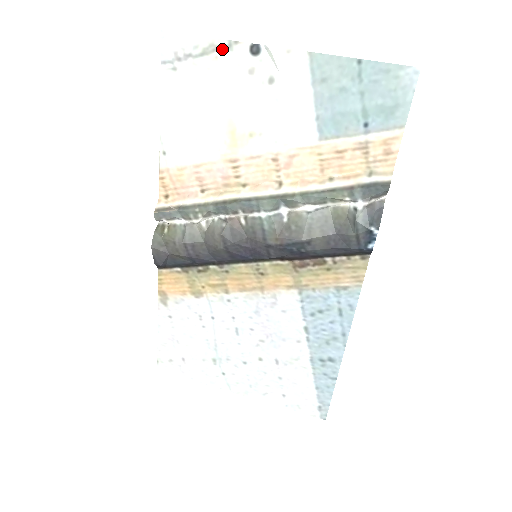
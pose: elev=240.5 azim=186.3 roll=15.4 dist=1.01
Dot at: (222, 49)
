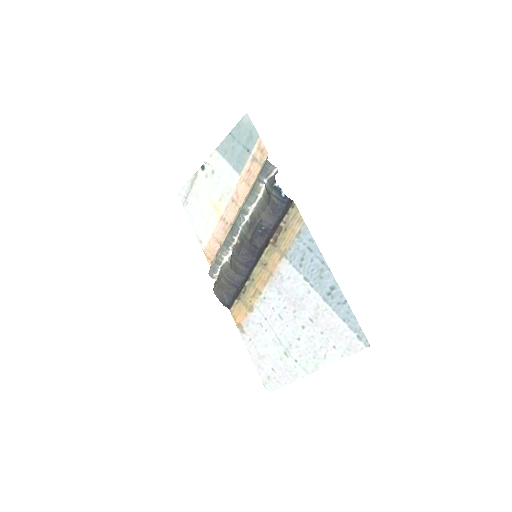
Dot at: (195, 179)
